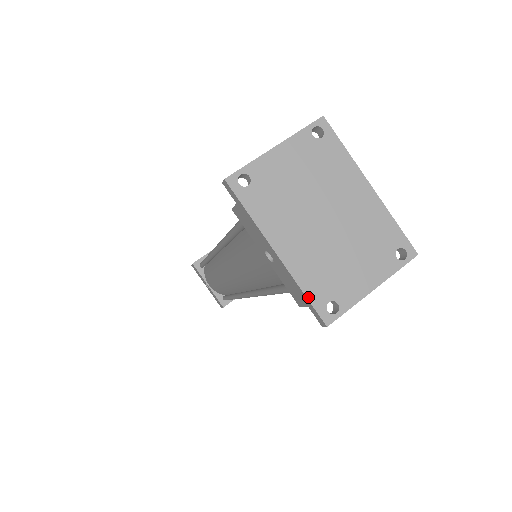
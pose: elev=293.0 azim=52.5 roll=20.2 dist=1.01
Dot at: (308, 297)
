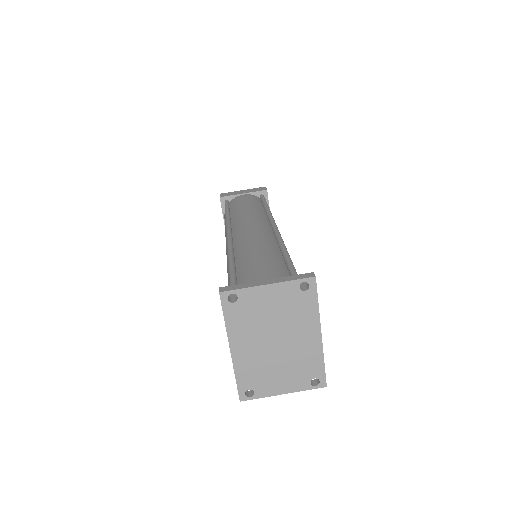
Dot at: (237, 382)
